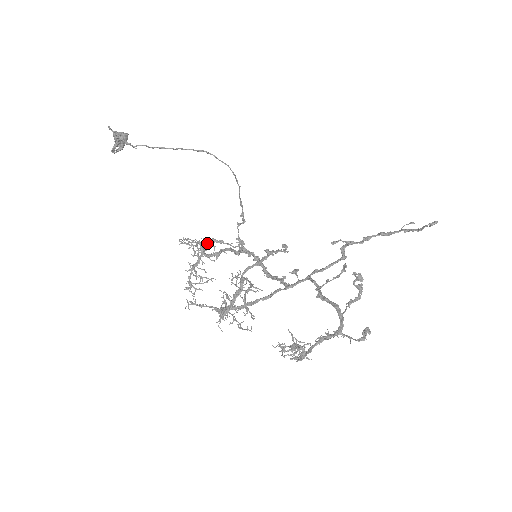
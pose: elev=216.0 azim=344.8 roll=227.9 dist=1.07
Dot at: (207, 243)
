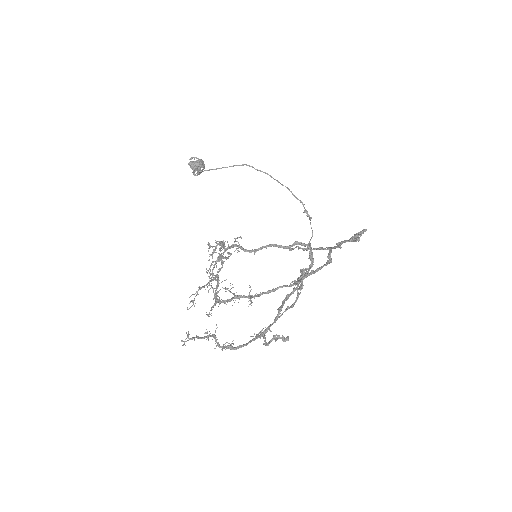
Dot at: occluded
